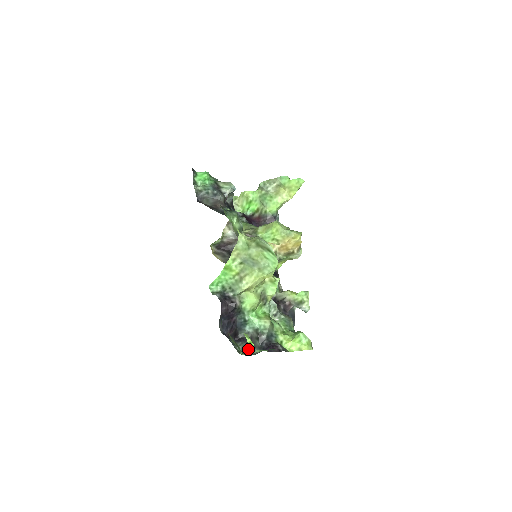
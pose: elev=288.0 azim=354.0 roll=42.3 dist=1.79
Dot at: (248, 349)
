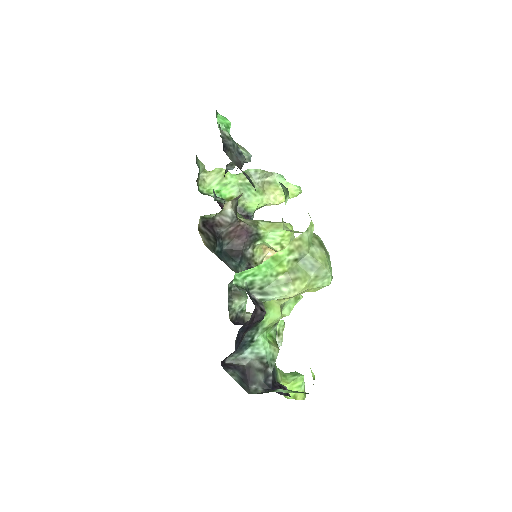
Dot at: occluded
